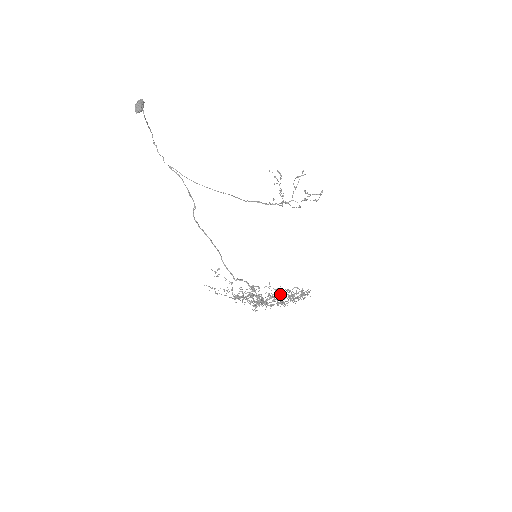
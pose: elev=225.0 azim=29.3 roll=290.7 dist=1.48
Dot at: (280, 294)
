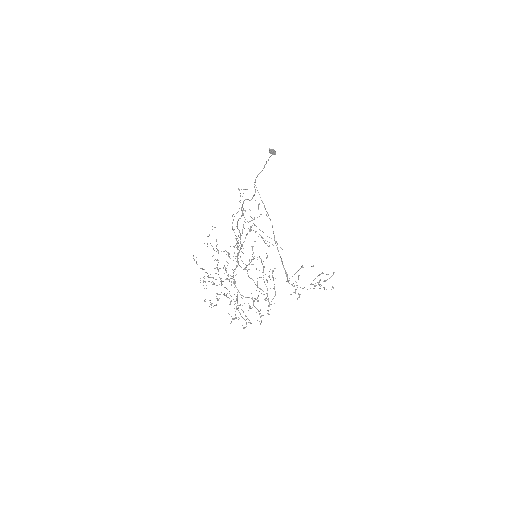
Dot at: (265, 243)
